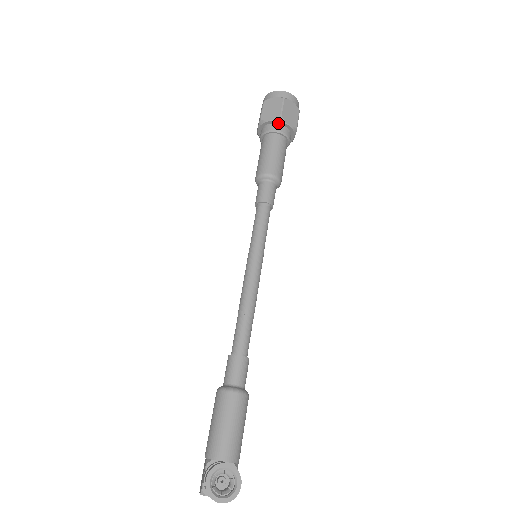
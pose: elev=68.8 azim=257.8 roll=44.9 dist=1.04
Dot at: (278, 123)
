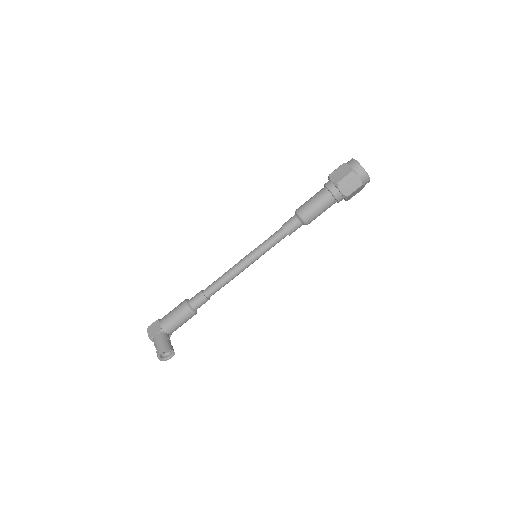
Dot at: (343, 195)
